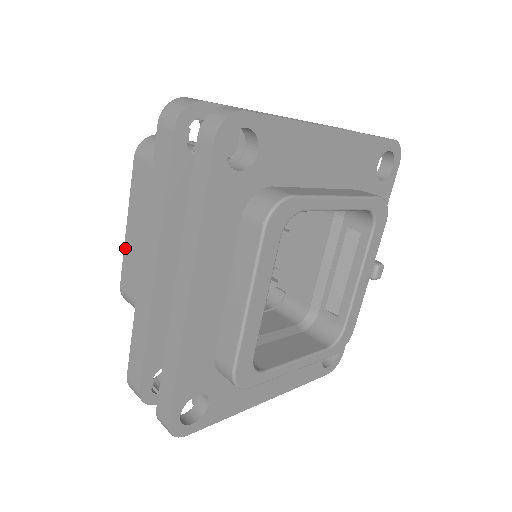
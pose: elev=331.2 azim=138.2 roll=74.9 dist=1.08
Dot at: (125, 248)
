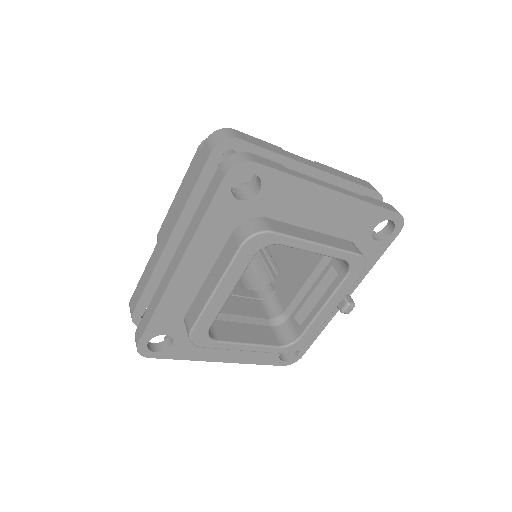
Dot at: (170, 209)
